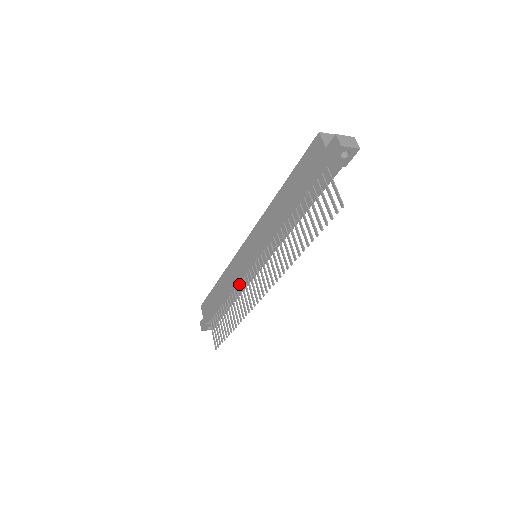
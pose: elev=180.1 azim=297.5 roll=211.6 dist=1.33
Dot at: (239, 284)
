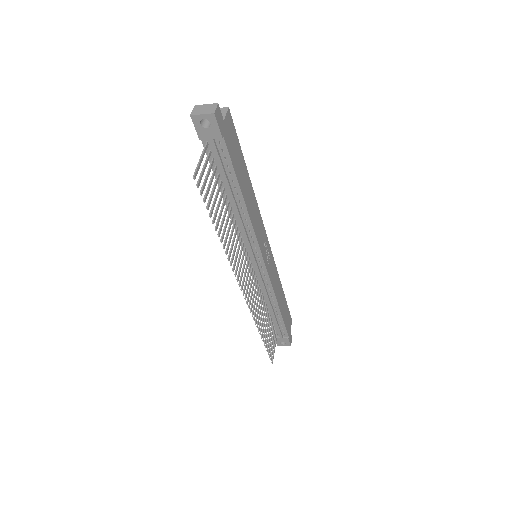
Dot at: (260, 289)
